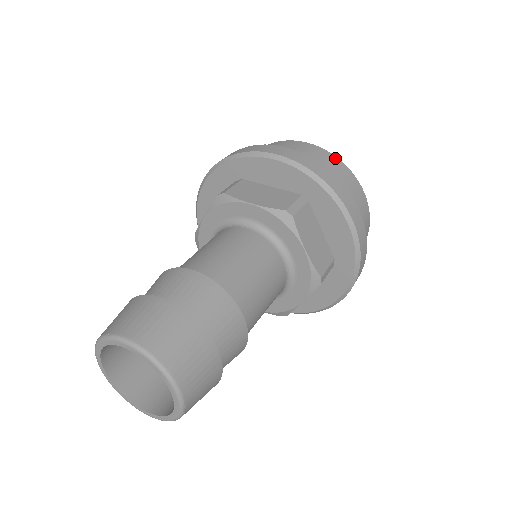
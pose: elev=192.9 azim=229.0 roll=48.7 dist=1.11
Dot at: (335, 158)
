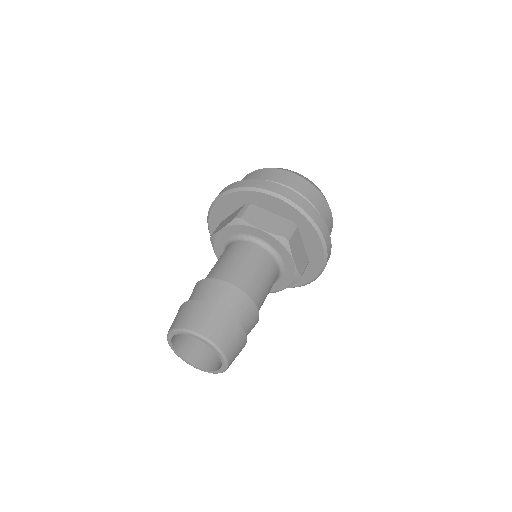
Dot at: (262, 170)
